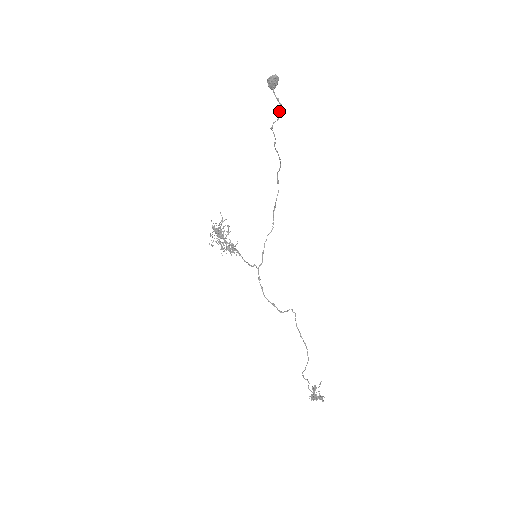
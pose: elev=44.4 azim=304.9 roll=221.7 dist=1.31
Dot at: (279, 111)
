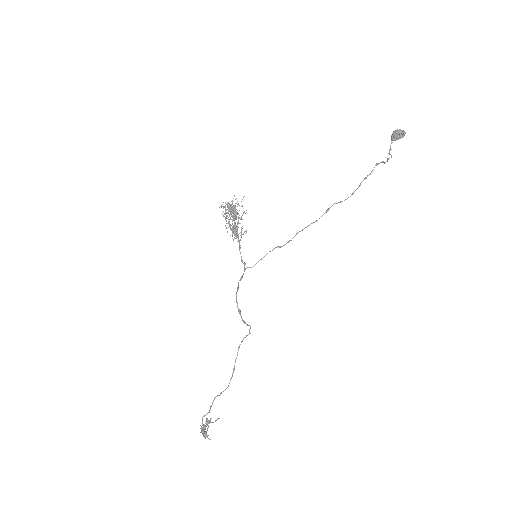
Dot at: (389, 158)
